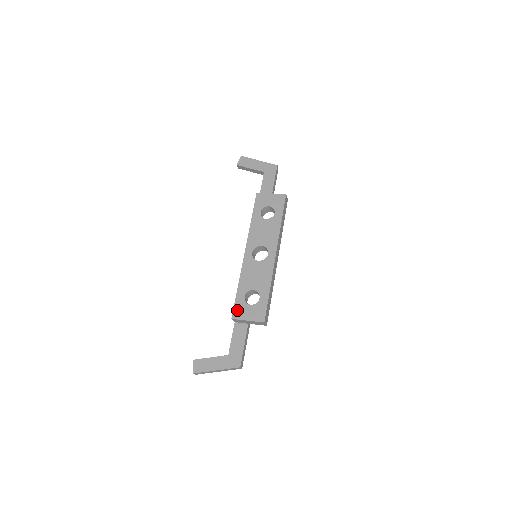
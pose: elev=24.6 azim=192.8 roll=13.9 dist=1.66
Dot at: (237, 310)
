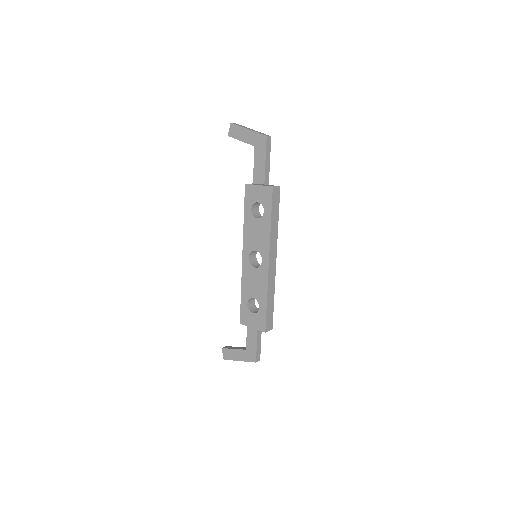
Dot at: (243, 316)
